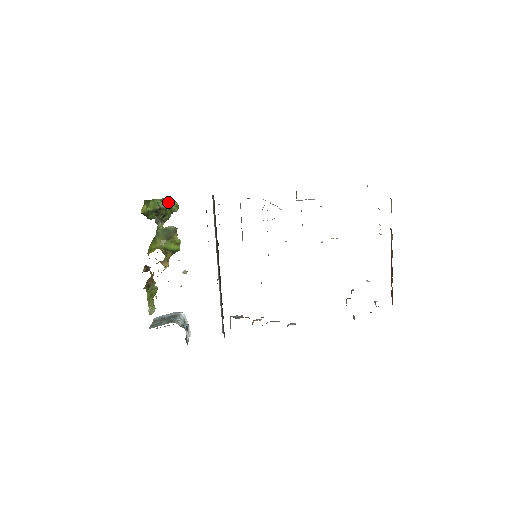
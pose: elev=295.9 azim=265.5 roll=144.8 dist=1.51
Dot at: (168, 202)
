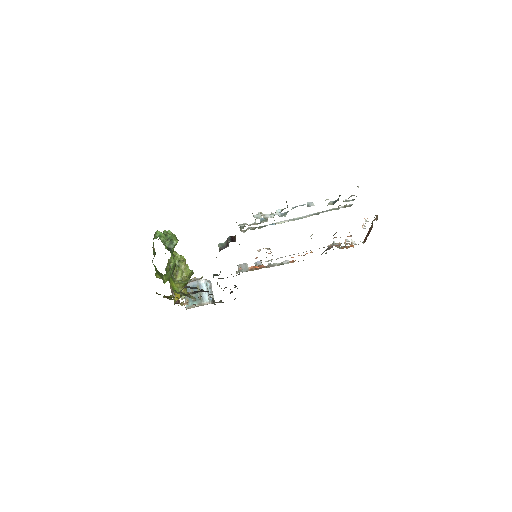
Dot at: (174, 261)
